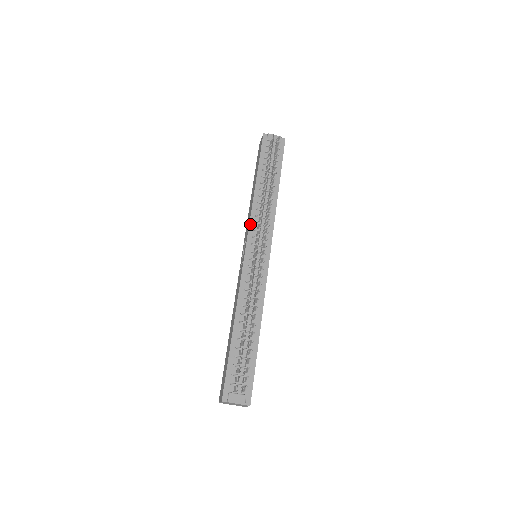
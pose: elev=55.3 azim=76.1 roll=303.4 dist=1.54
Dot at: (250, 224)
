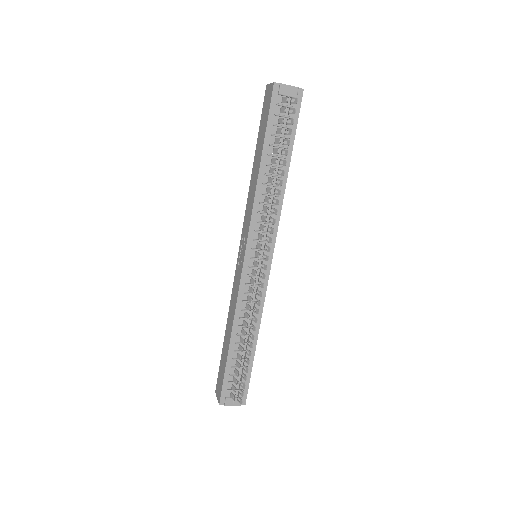
Dot at: (251, 223)
